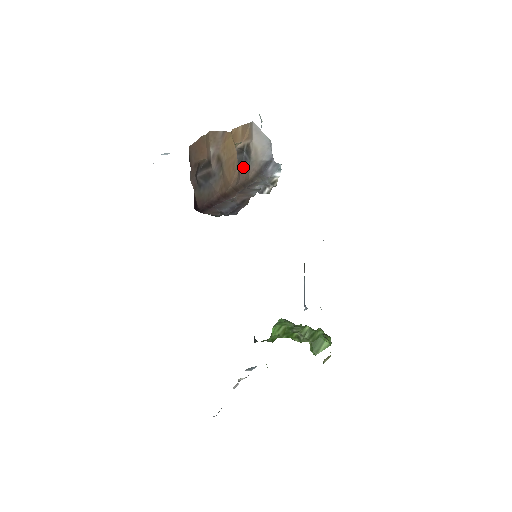
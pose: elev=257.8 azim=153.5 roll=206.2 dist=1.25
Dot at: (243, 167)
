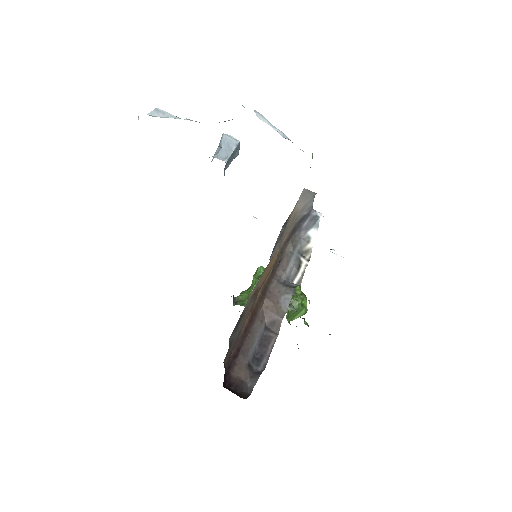
Dot at: (276, 248)
